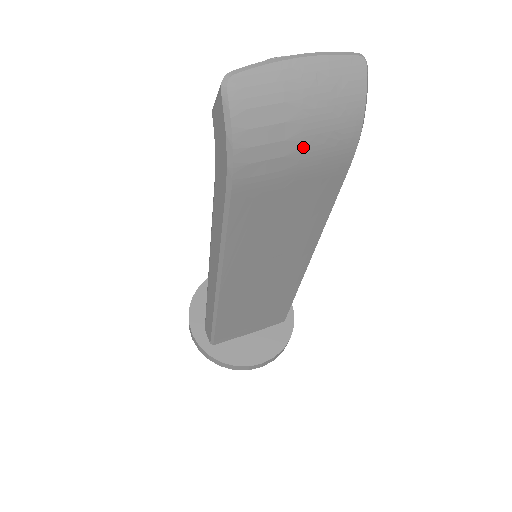
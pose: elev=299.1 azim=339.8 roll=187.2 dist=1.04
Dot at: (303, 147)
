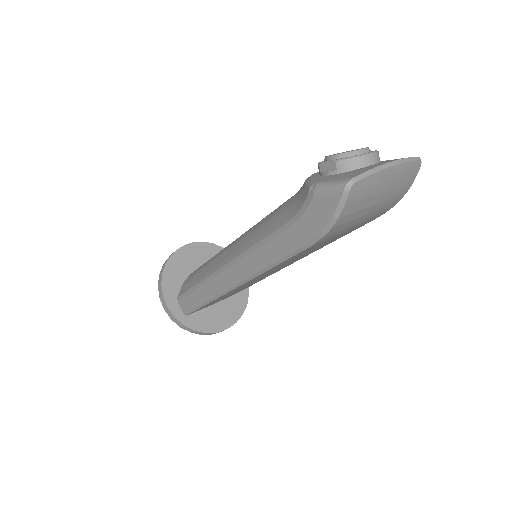
Dot at: (365, 218)
